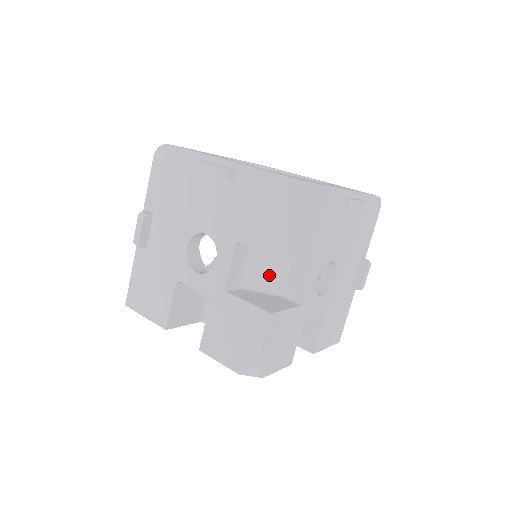
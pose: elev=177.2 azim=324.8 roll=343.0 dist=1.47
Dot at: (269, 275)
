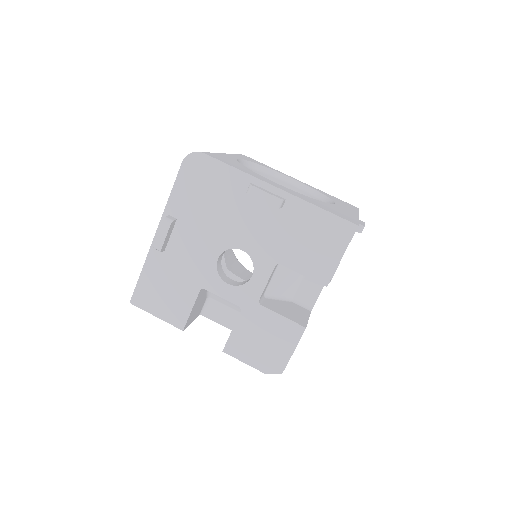
Dot at: (287, 285)
